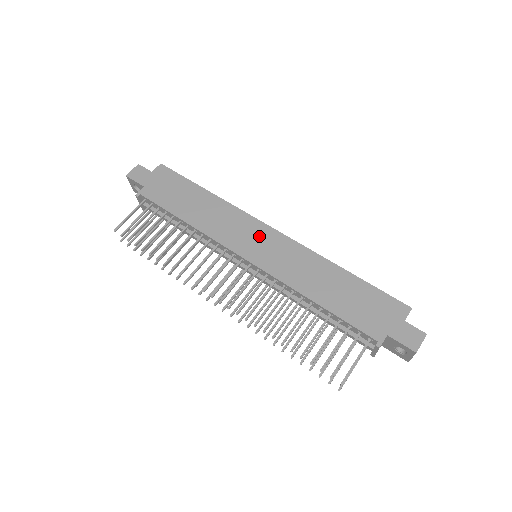
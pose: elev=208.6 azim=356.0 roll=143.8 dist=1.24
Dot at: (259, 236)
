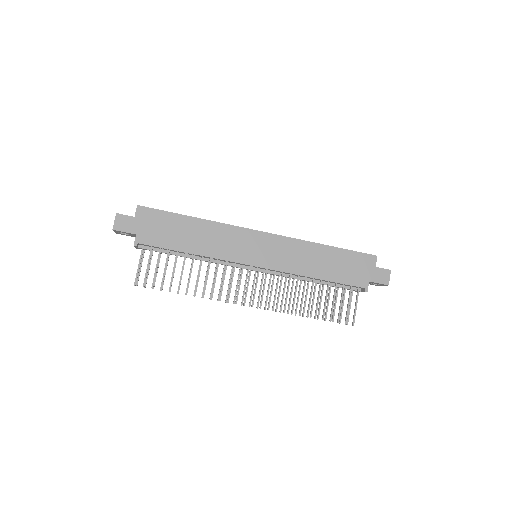
Dot at: (256, 243)
